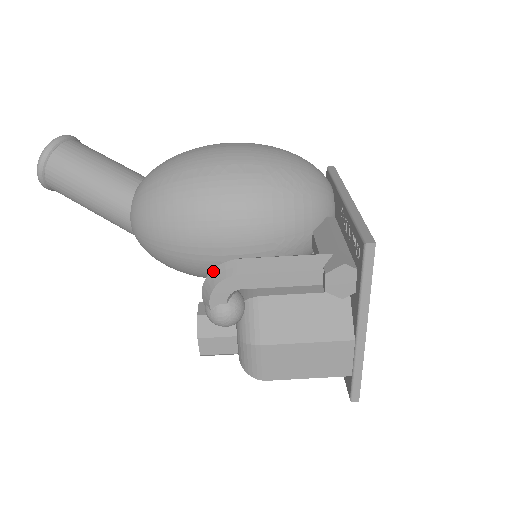
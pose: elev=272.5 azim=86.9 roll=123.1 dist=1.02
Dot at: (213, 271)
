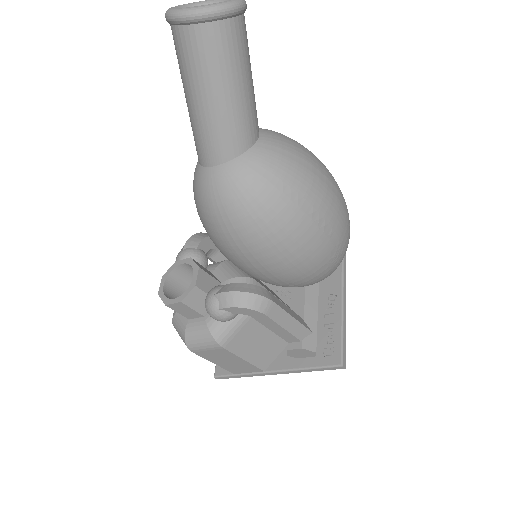
Dot at: (252, 295)
